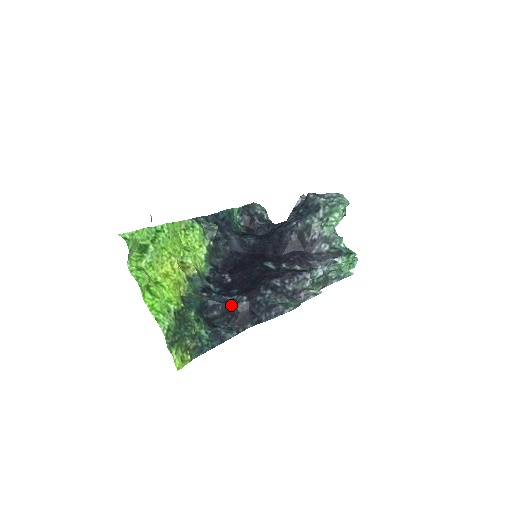
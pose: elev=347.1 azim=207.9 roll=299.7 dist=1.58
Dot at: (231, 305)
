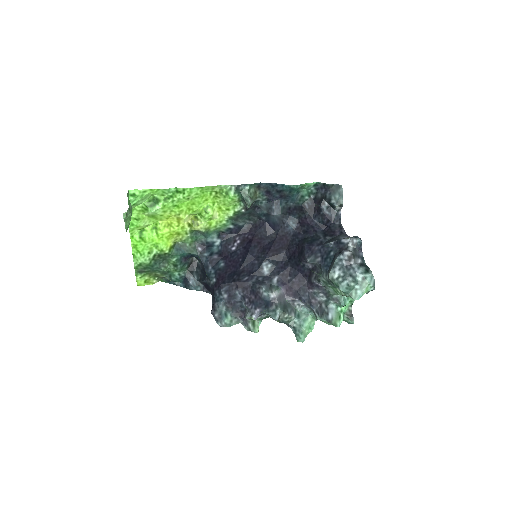
Dot at: (206, 274)
